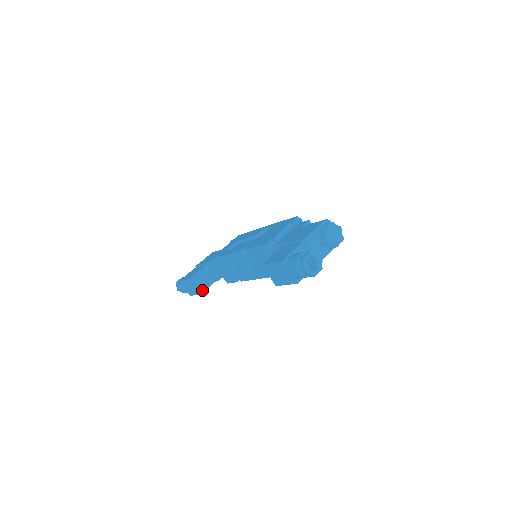
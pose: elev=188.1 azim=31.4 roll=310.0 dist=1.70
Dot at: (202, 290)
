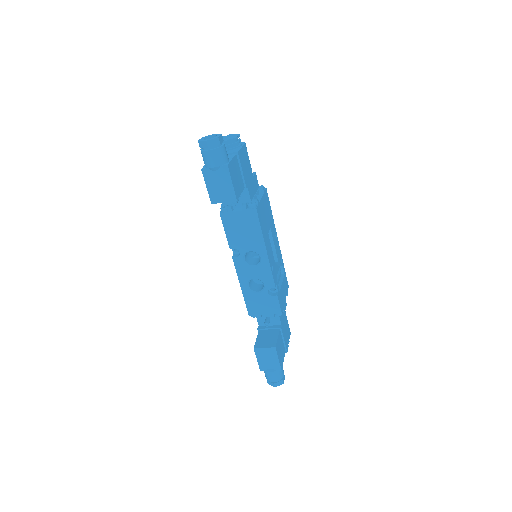
Dot at: (274, 344)
